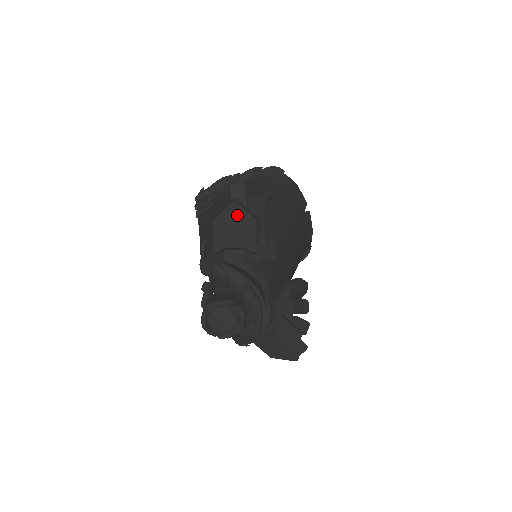
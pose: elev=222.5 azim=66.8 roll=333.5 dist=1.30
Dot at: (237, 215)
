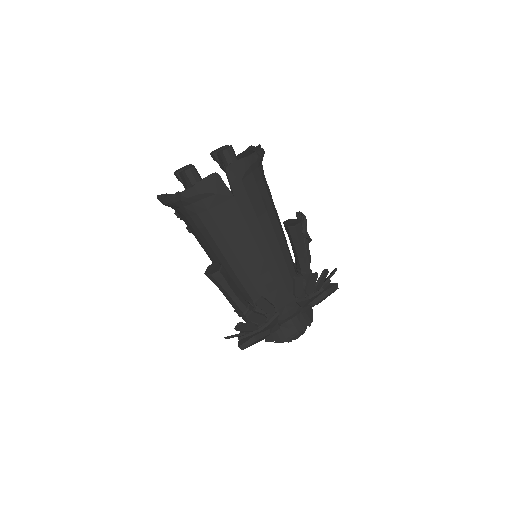
Dot at: occluded
